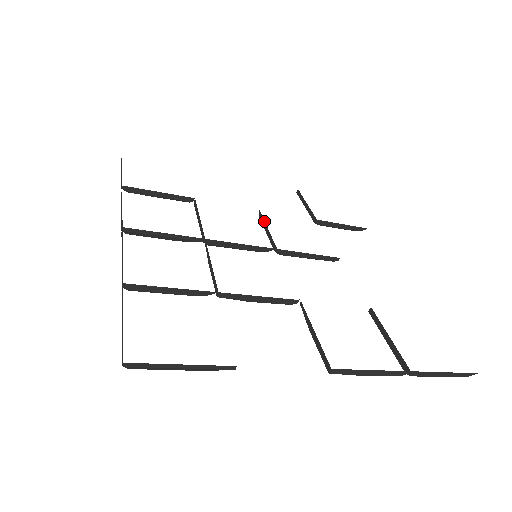
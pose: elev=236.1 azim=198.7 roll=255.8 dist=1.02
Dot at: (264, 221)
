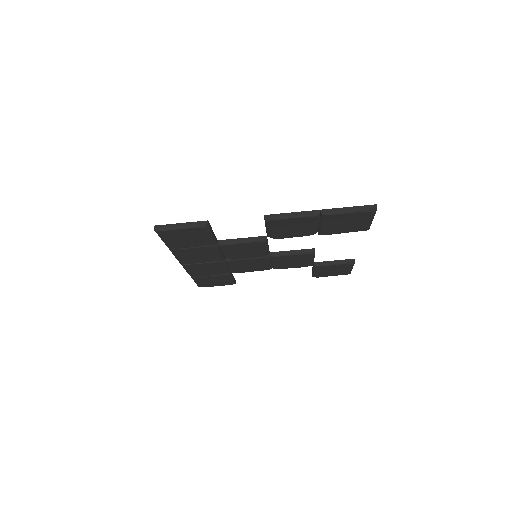
Dot at: occluded
